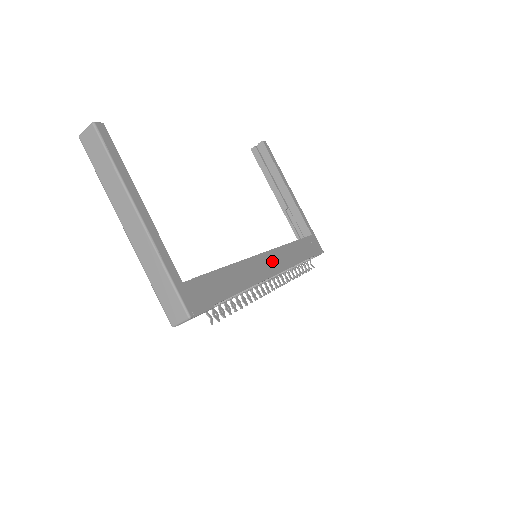
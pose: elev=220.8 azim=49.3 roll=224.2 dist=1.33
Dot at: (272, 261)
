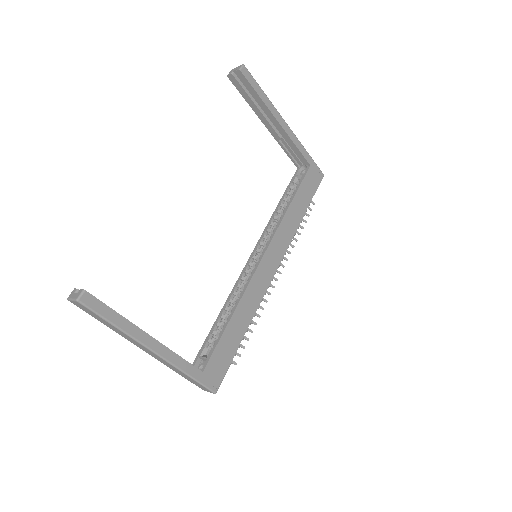
Dot at: (272, 257)
